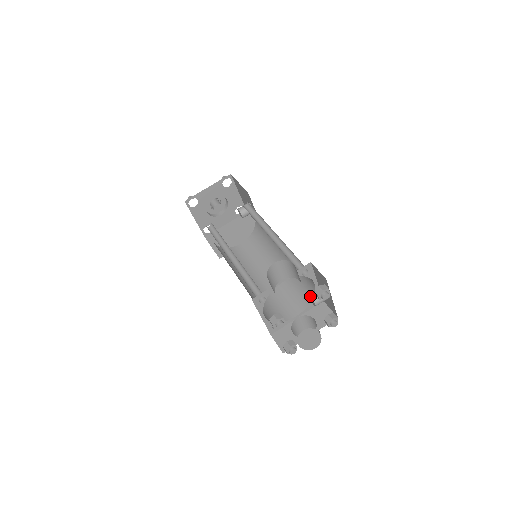
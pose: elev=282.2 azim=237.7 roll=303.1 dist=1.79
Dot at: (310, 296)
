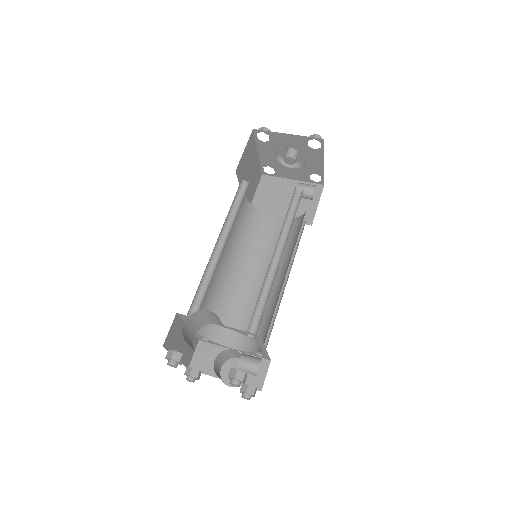
Dot at: (239, 358)
